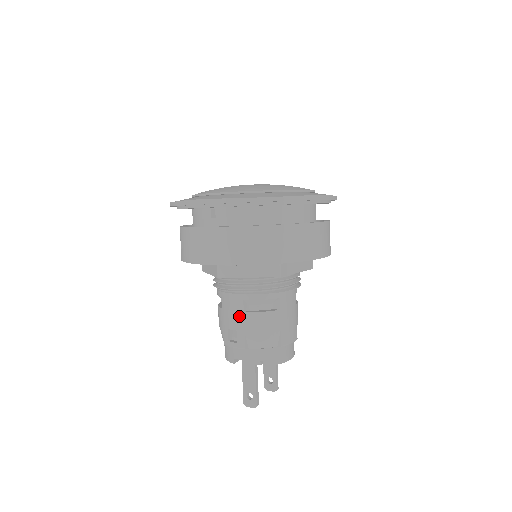
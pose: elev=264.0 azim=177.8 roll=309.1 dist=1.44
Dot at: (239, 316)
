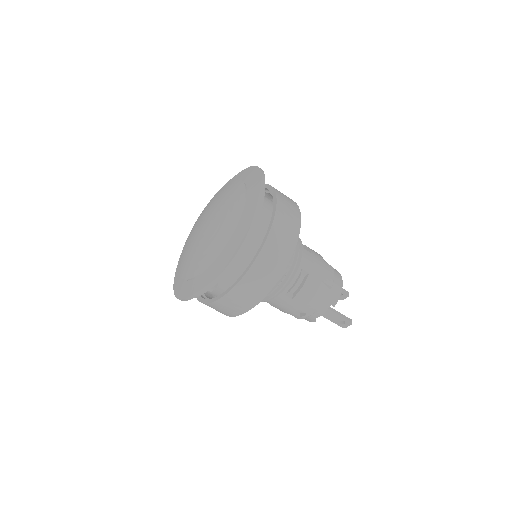
Dot at: (292, 303)
